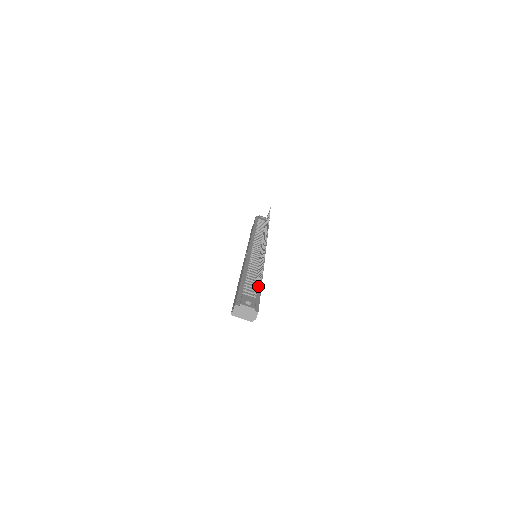
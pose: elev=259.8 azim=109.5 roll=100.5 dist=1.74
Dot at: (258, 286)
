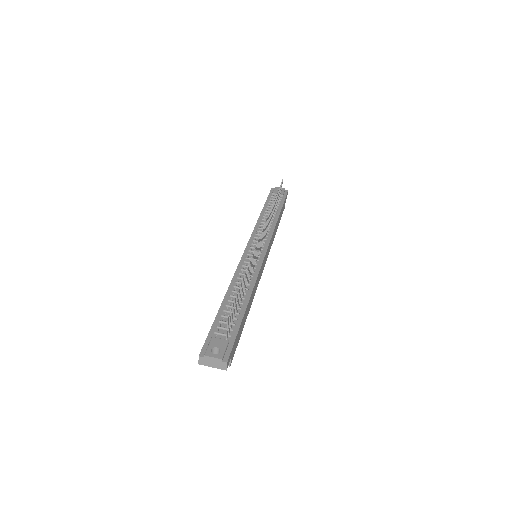
Dot at: (240, 314)
